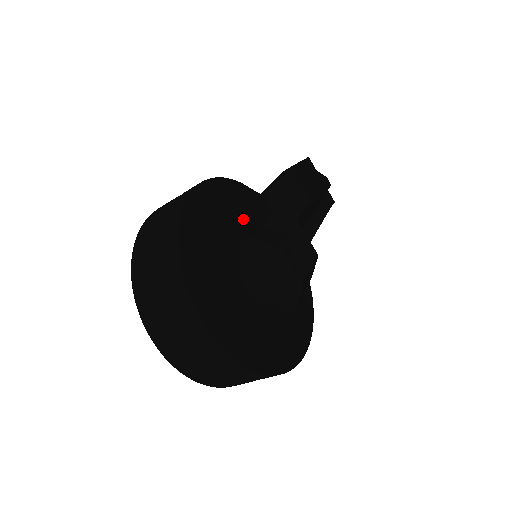
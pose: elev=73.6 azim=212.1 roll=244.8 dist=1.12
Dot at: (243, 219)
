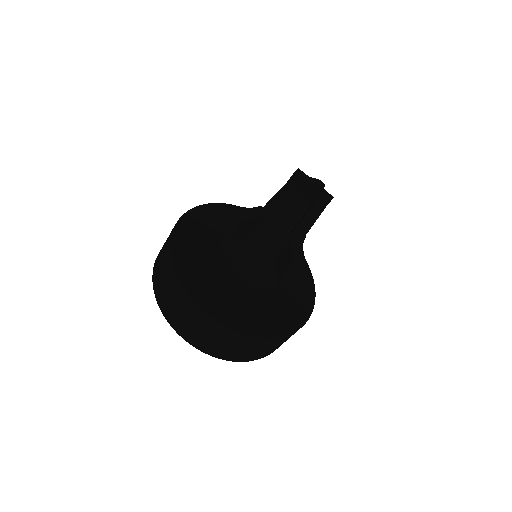
Dot at: (231, 229)
